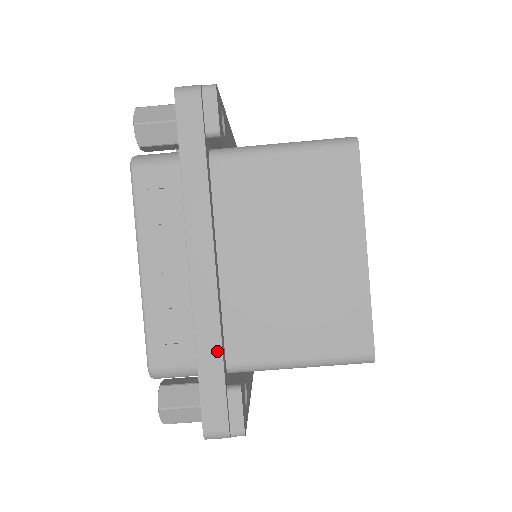
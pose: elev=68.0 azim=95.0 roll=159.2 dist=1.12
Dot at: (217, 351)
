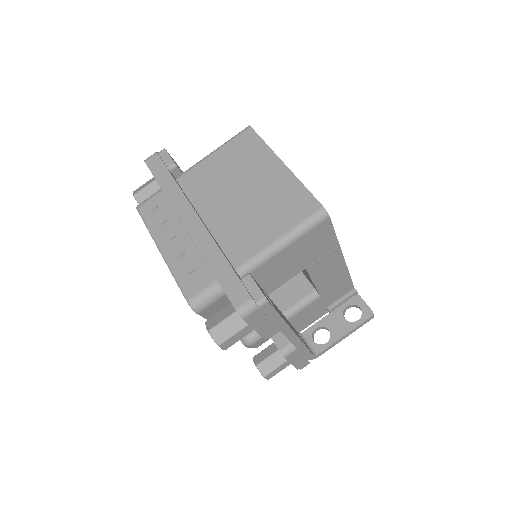
Dot at: (221, 258)
